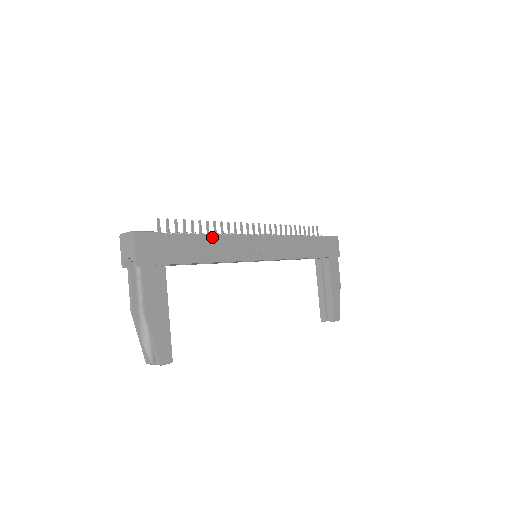
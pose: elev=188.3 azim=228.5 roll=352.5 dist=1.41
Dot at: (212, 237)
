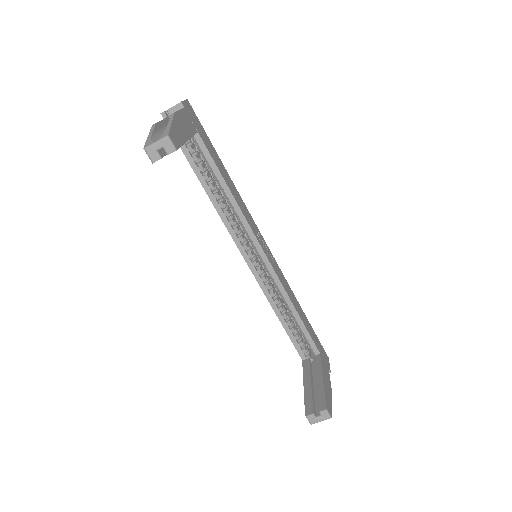
Dot at: (232, 182)
